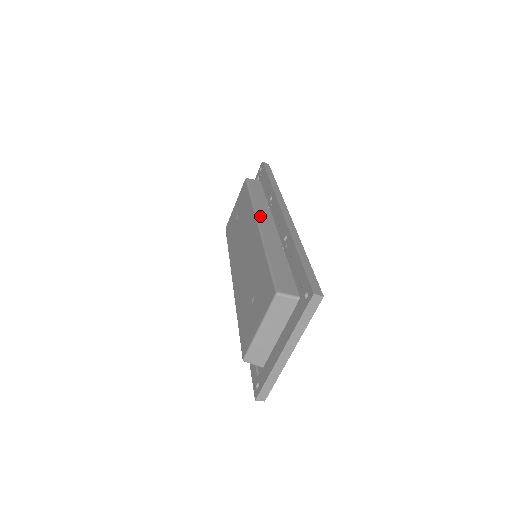
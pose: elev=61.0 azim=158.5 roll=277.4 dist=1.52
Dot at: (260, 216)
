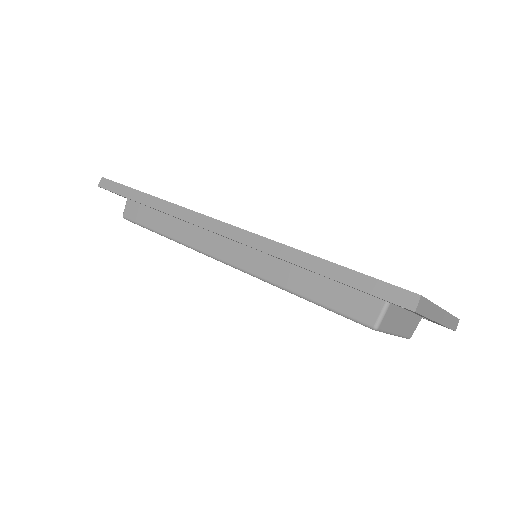
Dot at: (207, 250)
